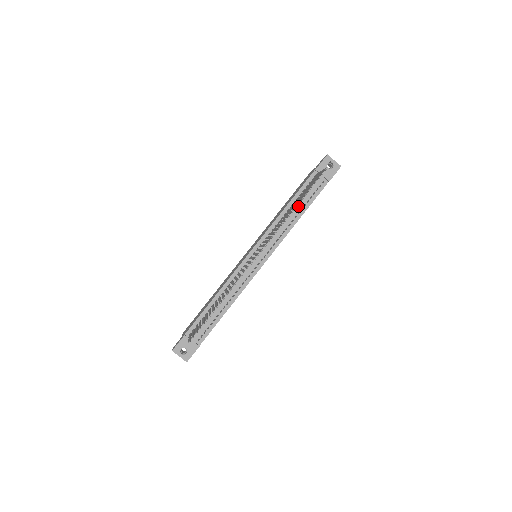
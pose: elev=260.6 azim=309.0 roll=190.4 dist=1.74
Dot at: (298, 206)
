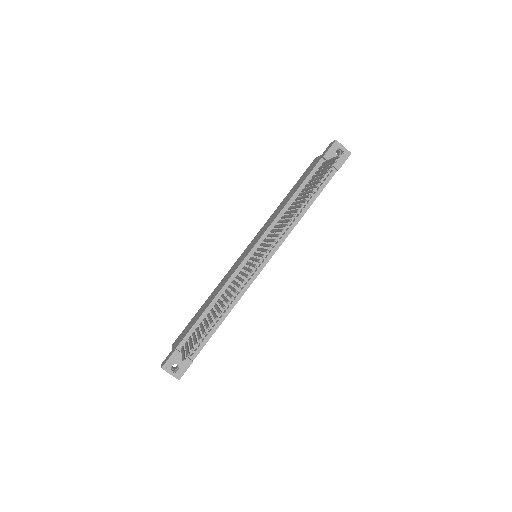
Dot at: occluded
